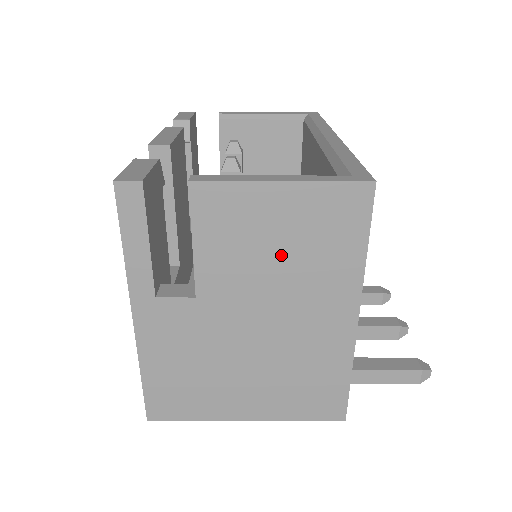
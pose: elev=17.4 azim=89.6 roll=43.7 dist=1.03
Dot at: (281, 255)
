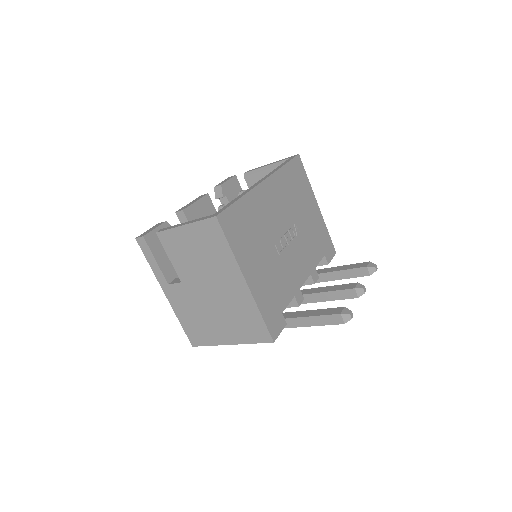
Dot at: (200, 257)
